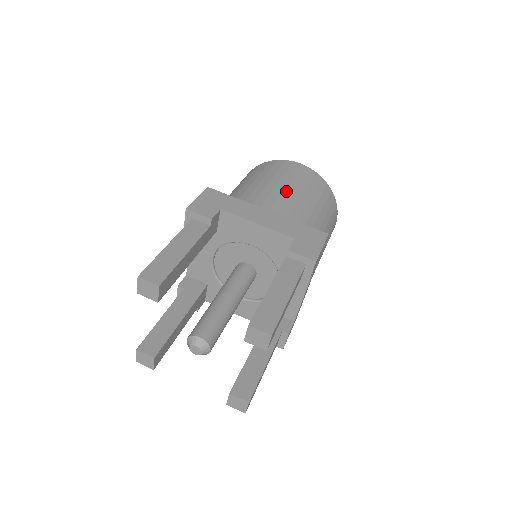
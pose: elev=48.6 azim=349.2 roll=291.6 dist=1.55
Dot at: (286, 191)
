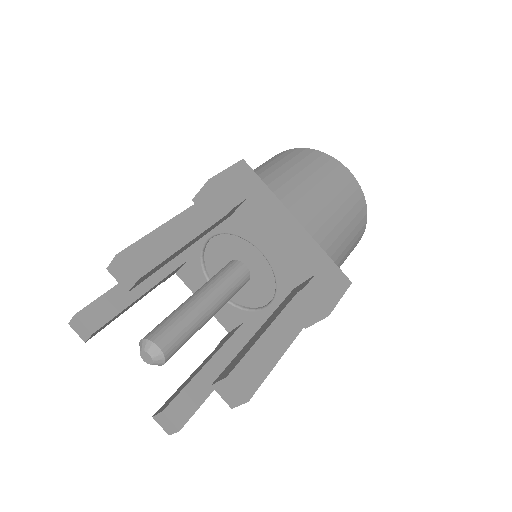
Dot at: occluded
